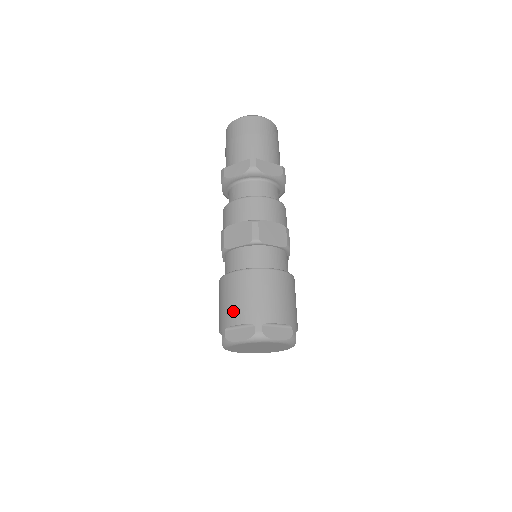
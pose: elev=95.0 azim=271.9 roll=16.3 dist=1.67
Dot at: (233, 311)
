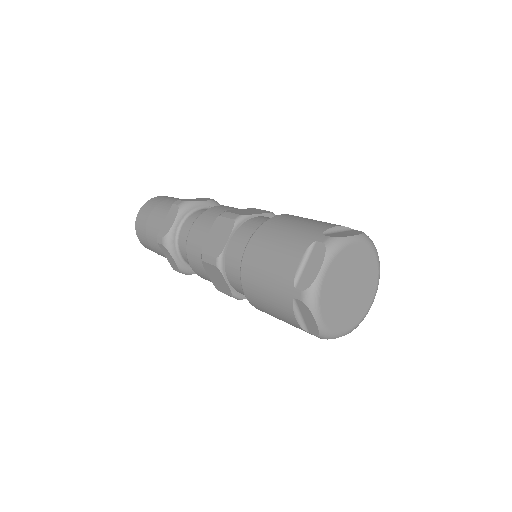
Dot at: (282, 263)
